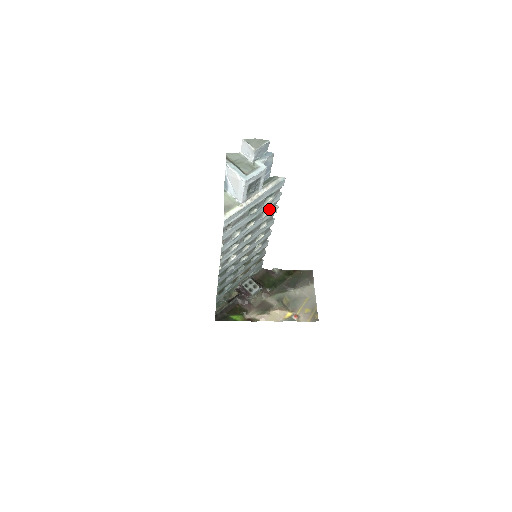
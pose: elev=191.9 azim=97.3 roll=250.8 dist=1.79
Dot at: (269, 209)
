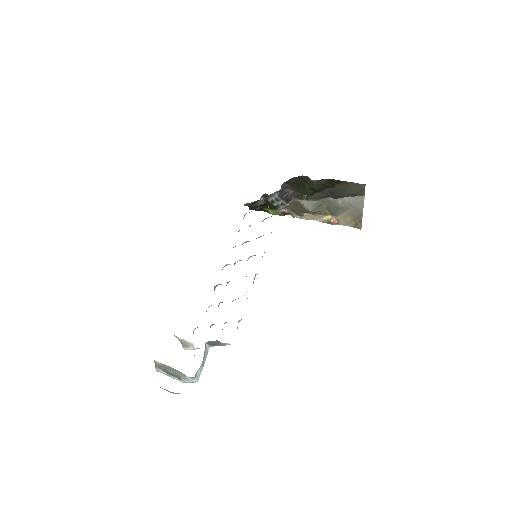
Dot at: occluded
